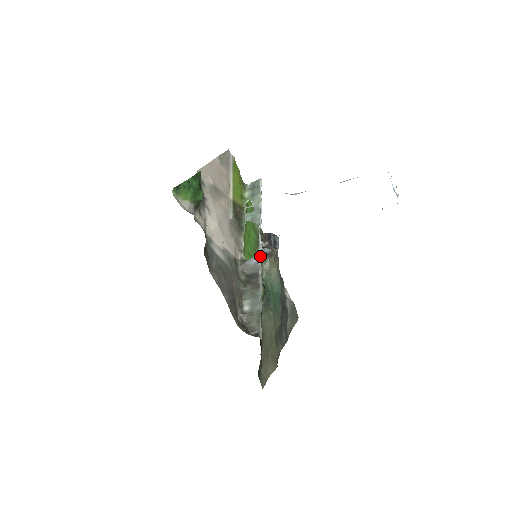
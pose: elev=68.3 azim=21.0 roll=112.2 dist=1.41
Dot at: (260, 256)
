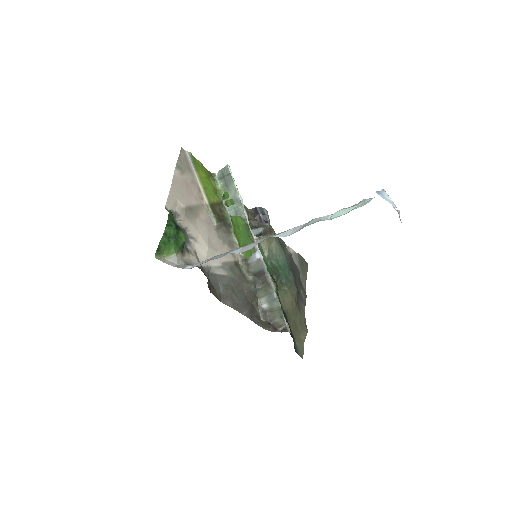
Dot at: (259, 252)
